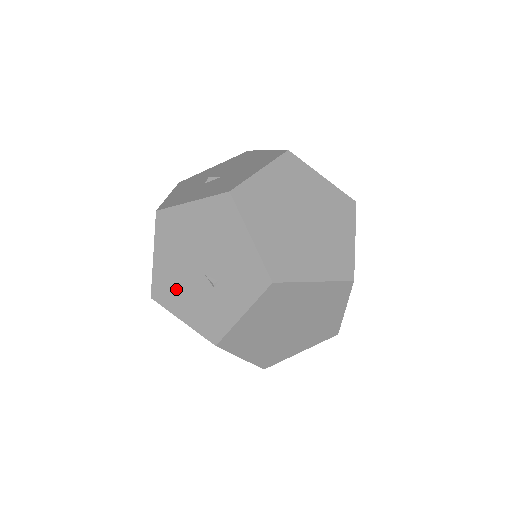
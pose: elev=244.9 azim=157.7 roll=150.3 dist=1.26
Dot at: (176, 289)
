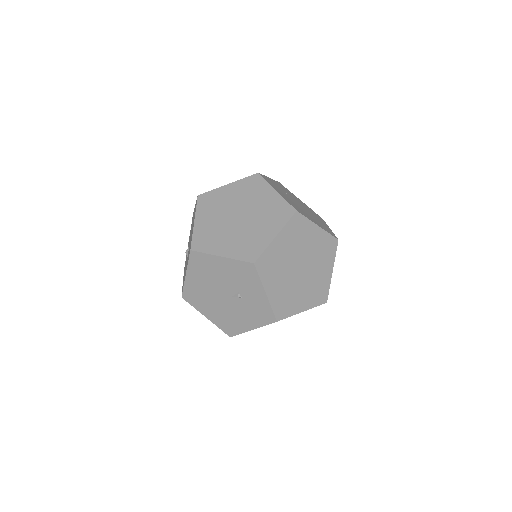
Dot at: (232, 319)
